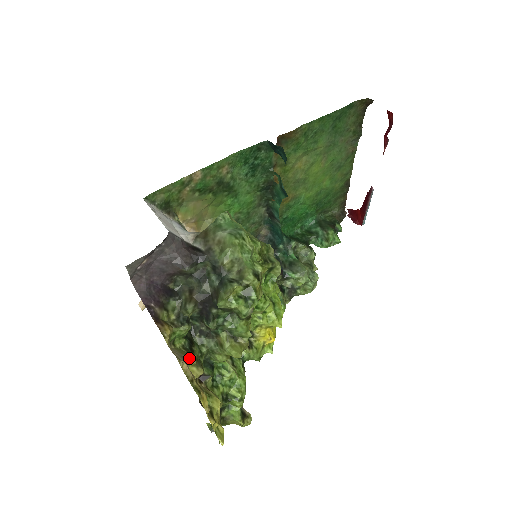
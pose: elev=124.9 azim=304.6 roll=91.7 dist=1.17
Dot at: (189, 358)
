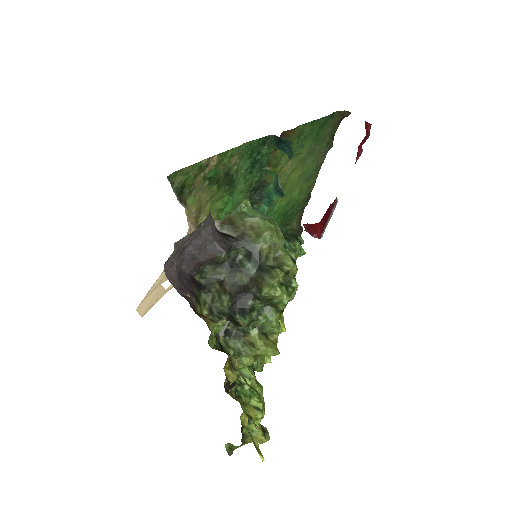
Dot at: (231, 357)
